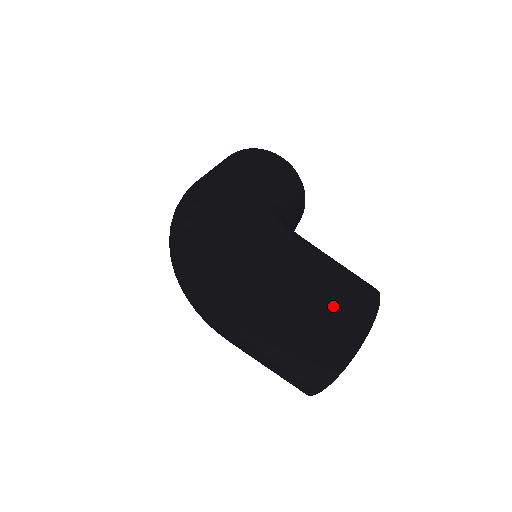
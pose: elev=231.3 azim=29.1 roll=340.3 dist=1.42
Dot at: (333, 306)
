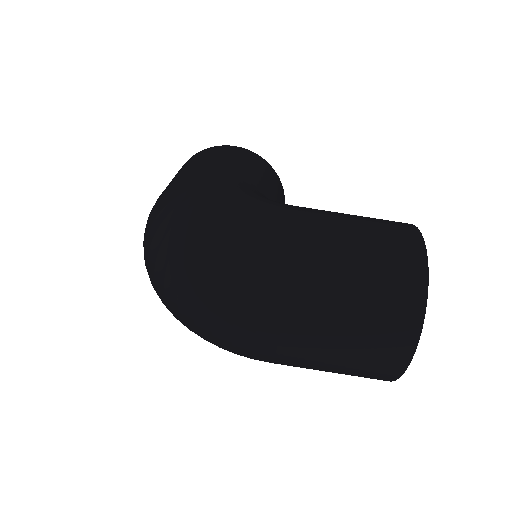
Dot at: (372, 259)
